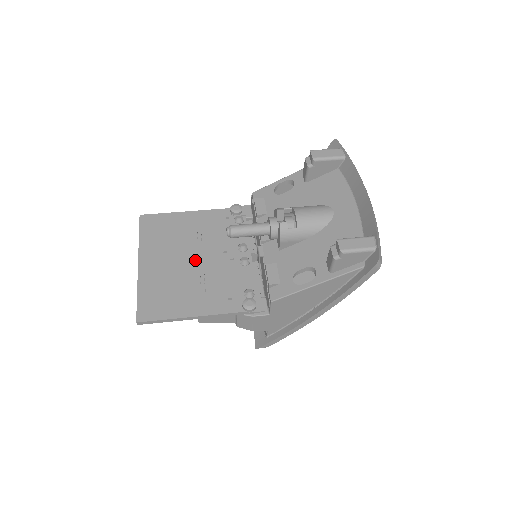
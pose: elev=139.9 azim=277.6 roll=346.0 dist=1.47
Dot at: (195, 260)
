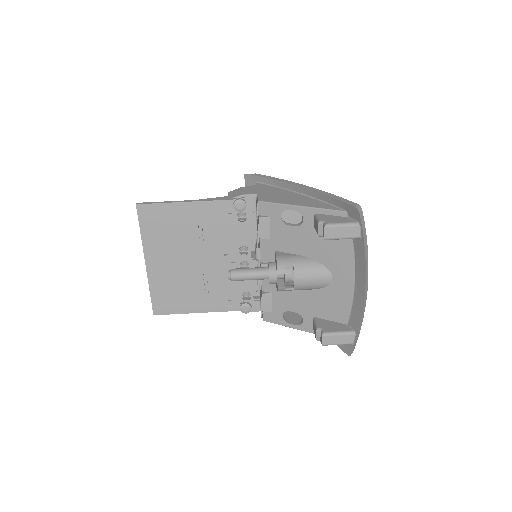
Dot at: (198, 261)
